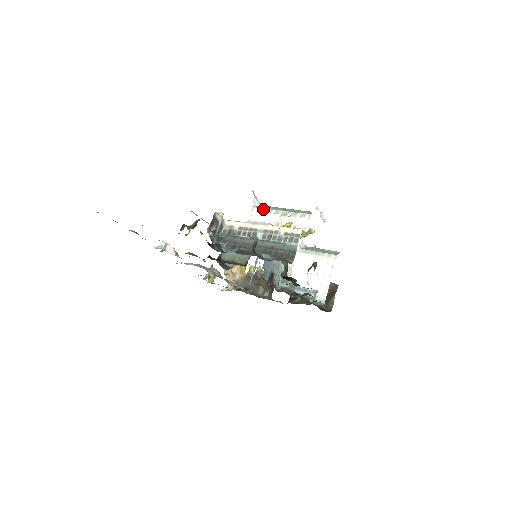
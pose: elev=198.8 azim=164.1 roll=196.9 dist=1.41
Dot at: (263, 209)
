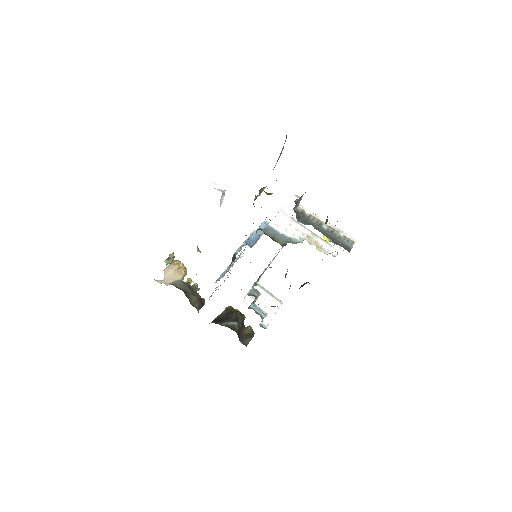
Dot at: occluded
